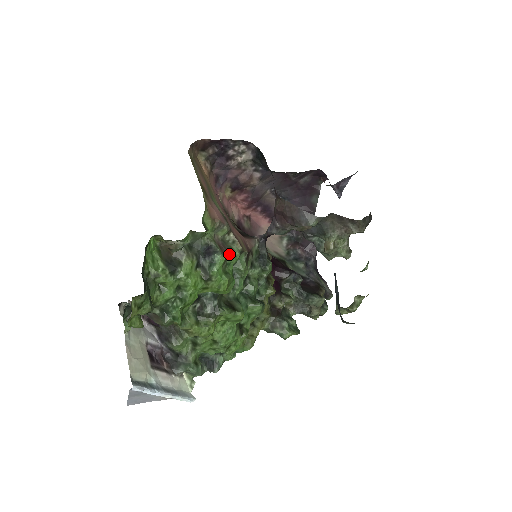
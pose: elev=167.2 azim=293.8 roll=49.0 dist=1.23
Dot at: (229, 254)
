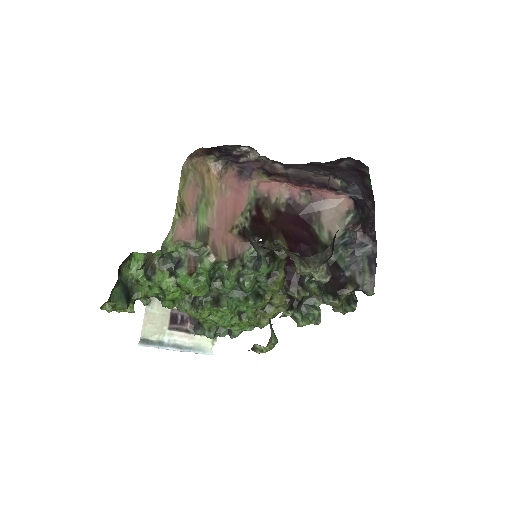
Dot at: (198, 267)
